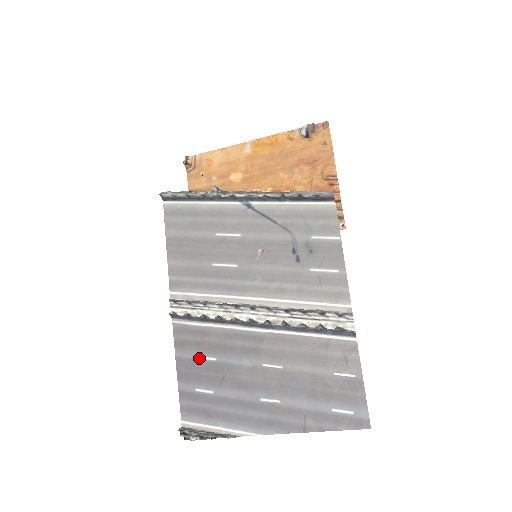
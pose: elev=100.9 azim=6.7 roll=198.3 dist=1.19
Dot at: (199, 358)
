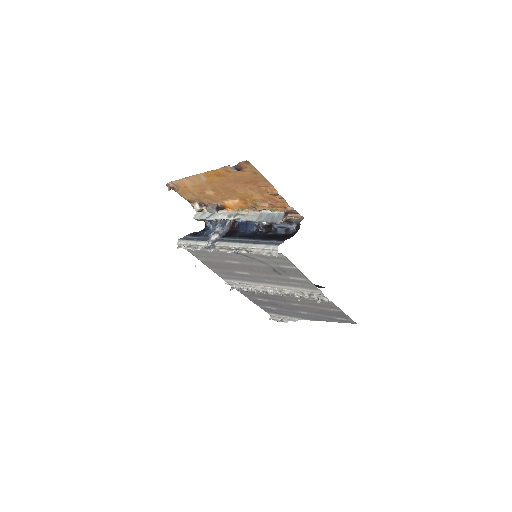
Dot at: (259, 300)
